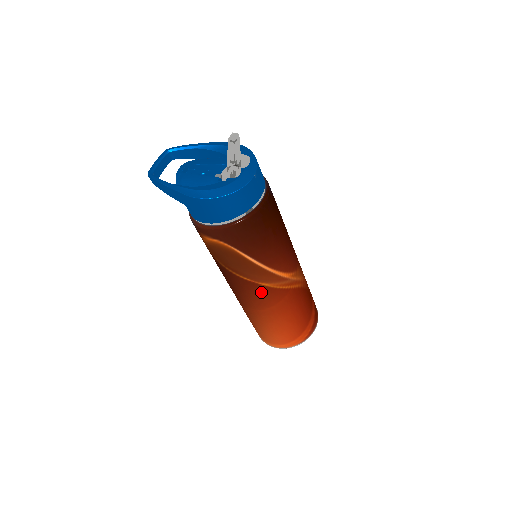
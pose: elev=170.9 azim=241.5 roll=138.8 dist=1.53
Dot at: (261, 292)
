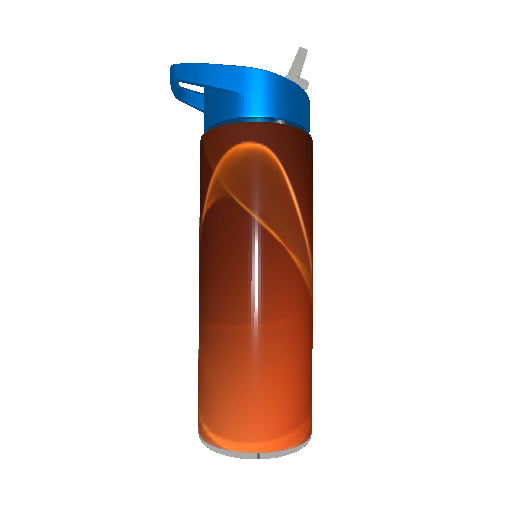
Dot at: (286, 274)
